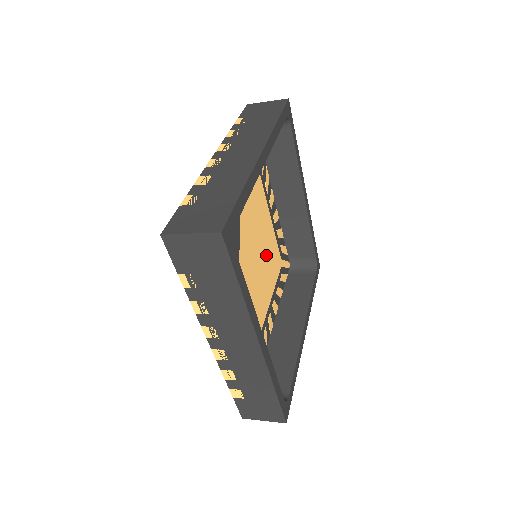
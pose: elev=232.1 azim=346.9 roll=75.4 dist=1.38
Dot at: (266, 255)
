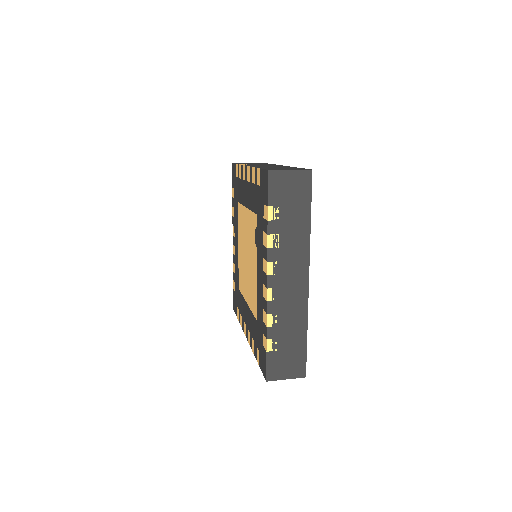
Dot at: occluded
